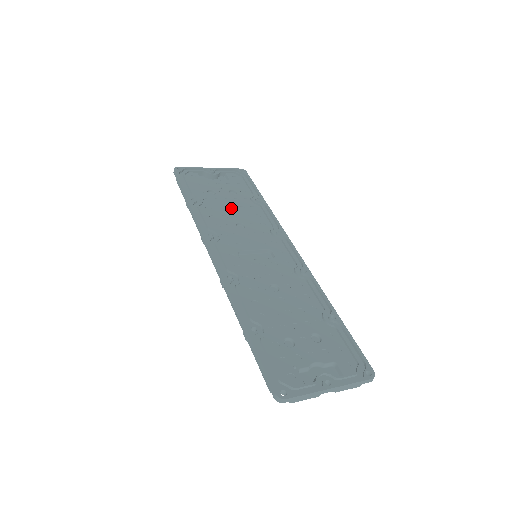
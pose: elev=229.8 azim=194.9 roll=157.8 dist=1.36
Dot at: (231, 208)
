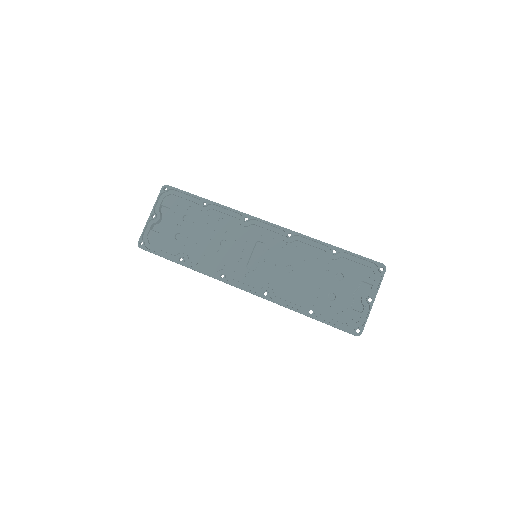
Dot at: (202, 235)
